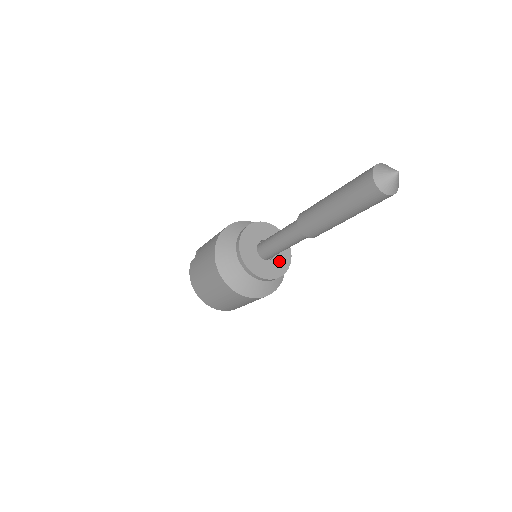
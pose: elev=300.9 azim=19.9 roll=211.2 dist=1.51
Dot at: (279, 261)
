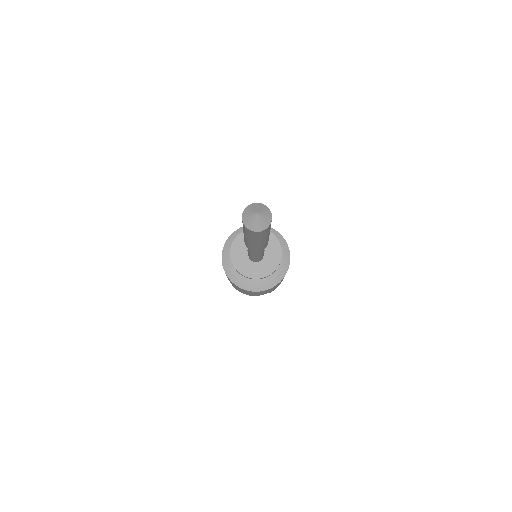
Dot at: (258, 268)
